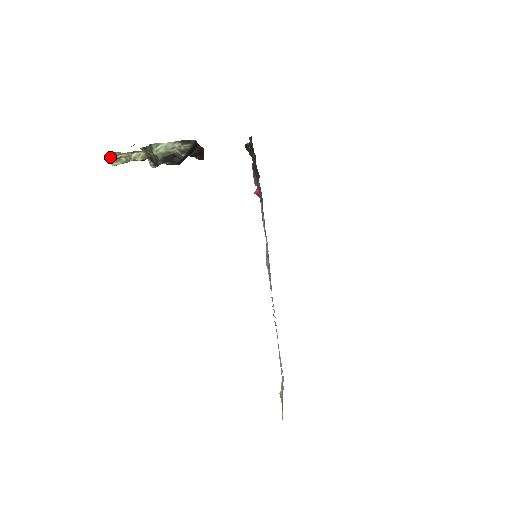
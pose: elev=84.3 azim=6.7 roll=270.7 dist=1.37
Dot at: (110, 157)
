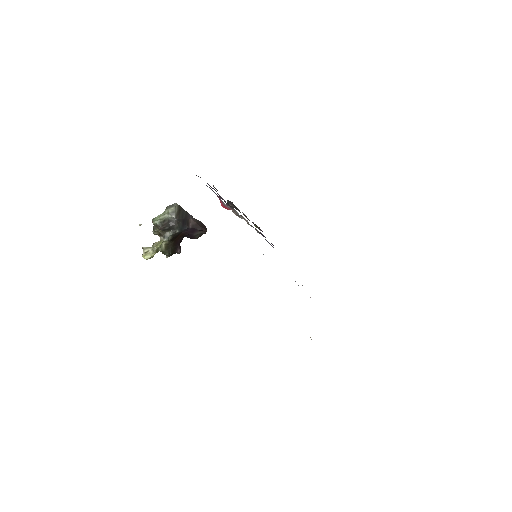
Dot at: (143, 254)
